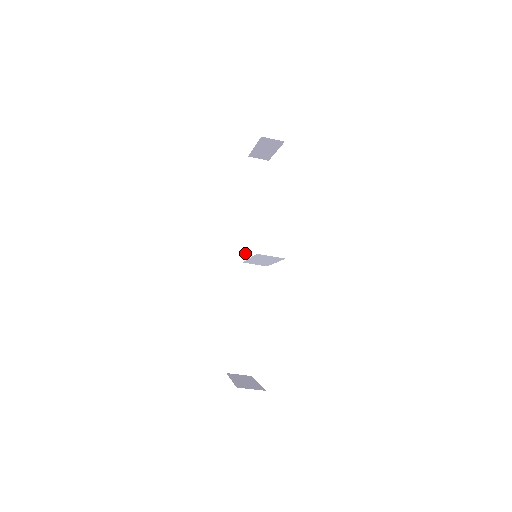
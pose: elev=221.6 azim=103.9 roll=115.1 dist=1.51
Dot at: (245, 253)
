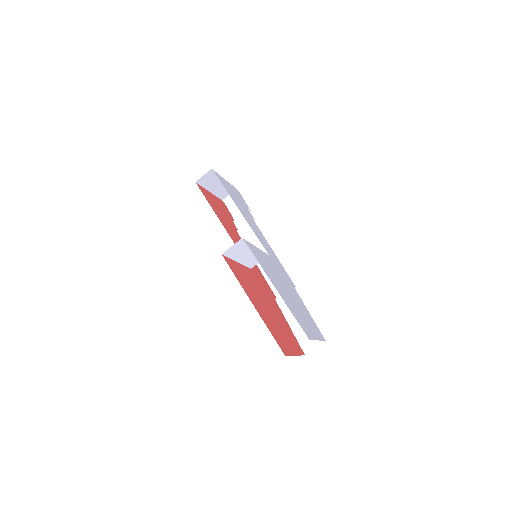
Dot at: occluded
